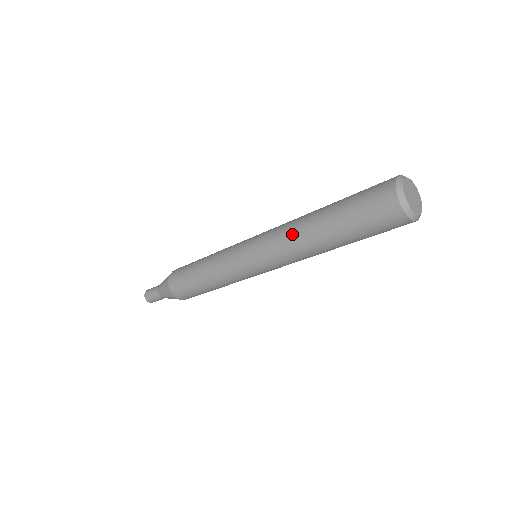
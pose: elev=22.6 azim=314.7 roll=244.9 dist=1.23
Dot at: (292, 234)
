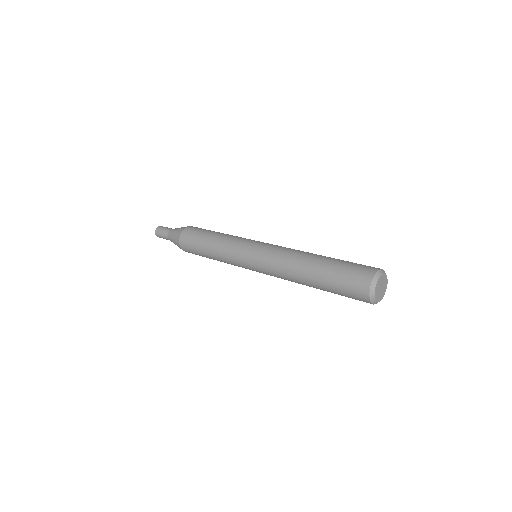
Dot at: (288, 271)
